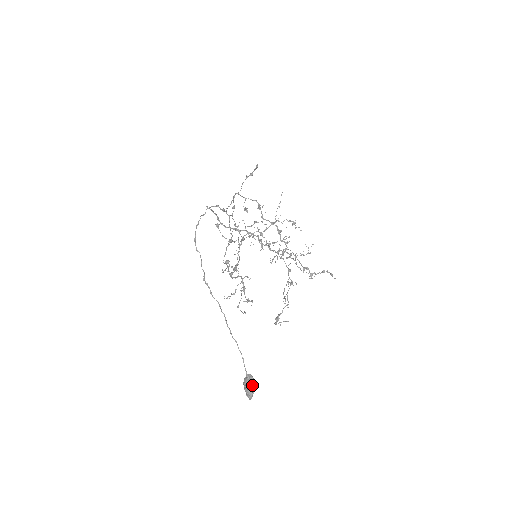
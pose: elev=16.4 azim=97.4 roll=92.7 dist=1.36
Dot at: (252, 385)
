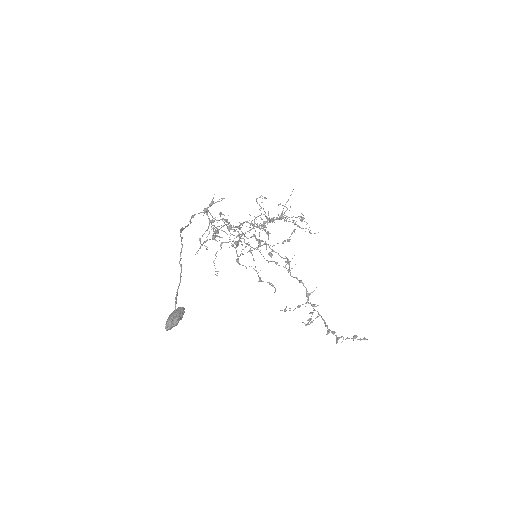
Dot at: (177, 312)
